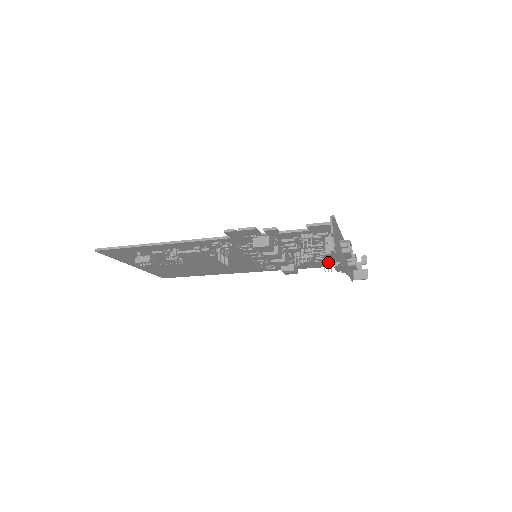
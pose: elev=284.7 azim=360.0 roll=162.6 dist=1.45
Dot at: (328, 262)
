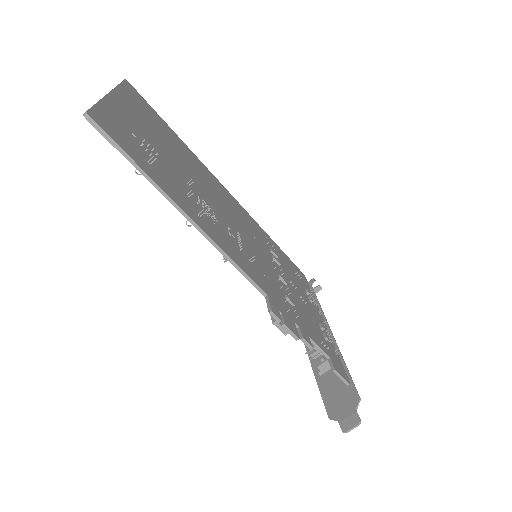
Dot at: occluded
